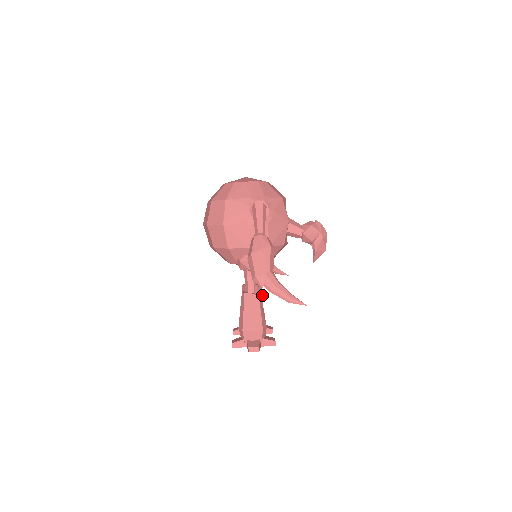
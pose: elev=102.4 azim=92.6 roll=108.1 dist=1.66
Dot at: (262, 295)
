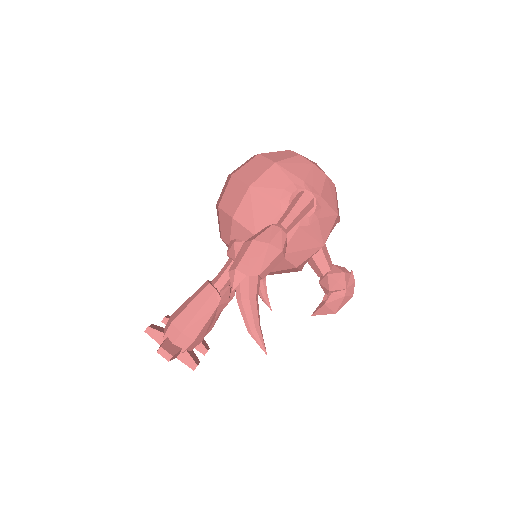
Dot at: (226, 302)
